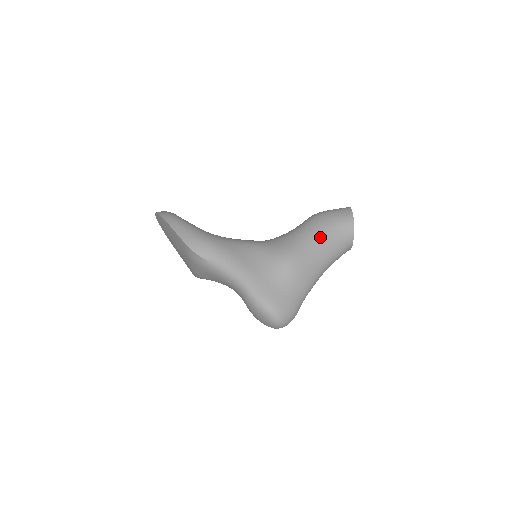
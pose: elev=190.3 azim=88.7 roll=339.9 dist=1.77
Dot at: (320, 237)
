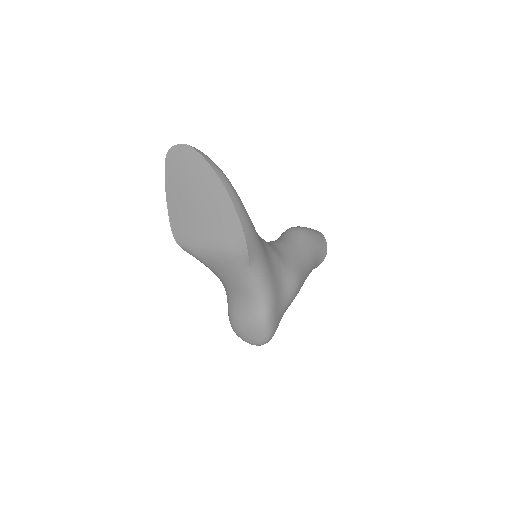
Dot at: (311, 264)
